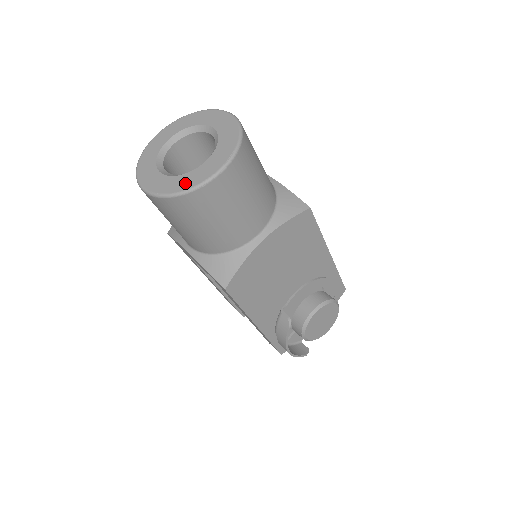
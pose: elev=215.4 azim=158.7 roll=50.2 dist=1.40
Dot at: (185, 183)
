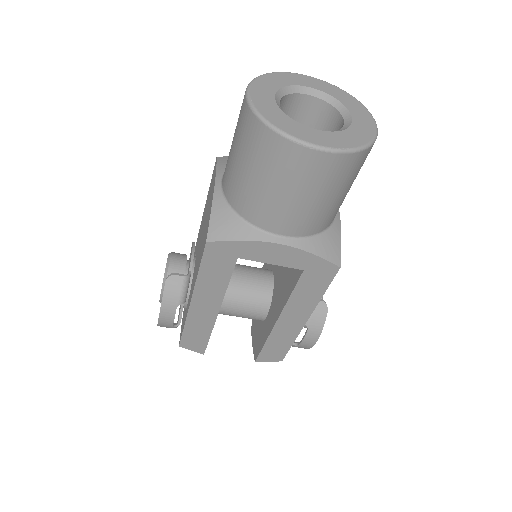
Dot at: (361, 136)
